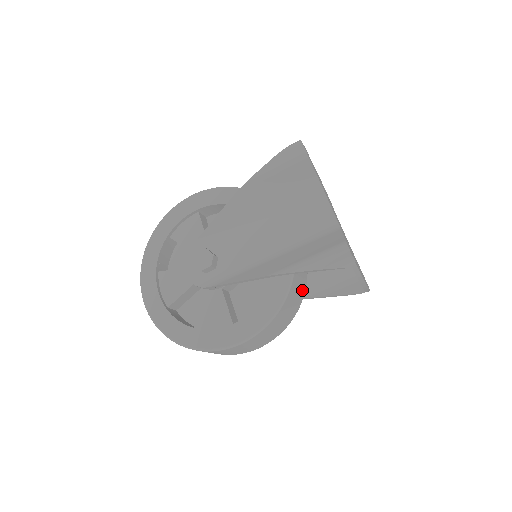
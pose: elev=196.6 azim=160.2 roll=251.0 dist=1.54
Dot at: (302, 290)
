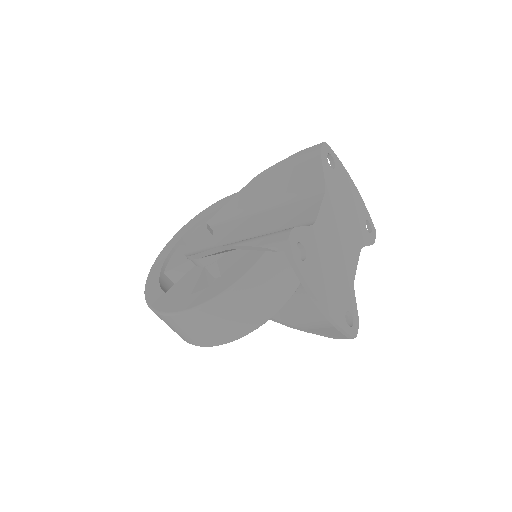
Dot at: (275, 300)
